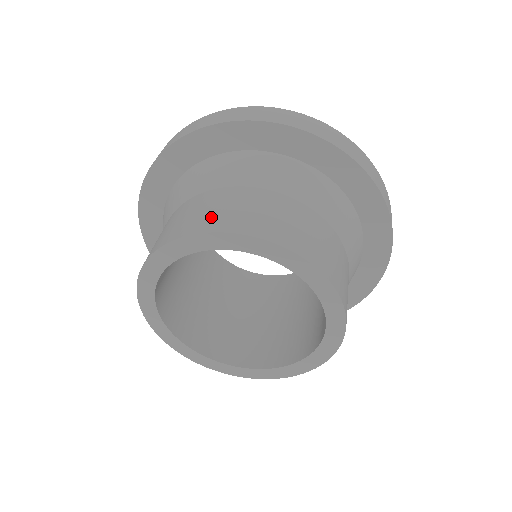
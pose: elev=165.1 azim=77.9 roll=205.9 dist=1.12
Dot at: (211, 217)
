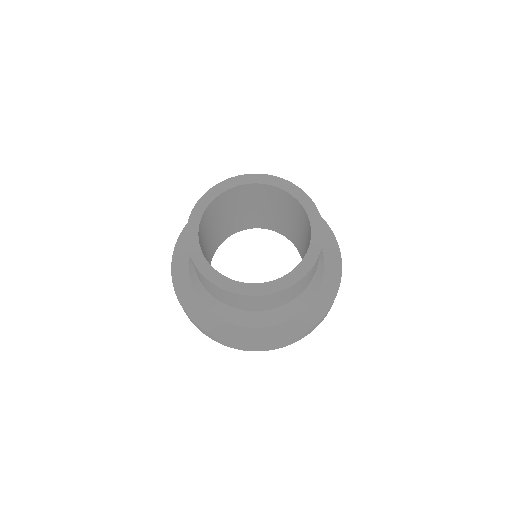
Dot at: occluded
